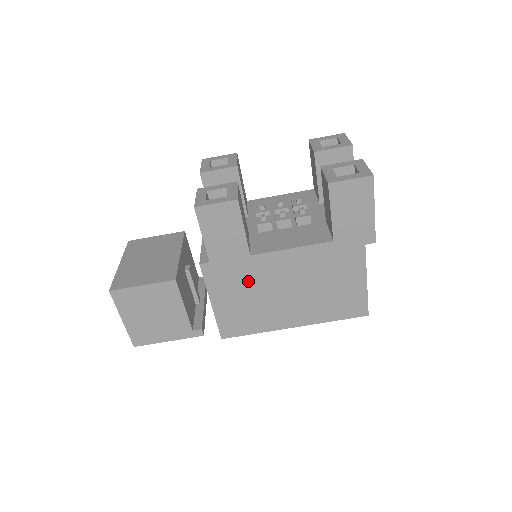
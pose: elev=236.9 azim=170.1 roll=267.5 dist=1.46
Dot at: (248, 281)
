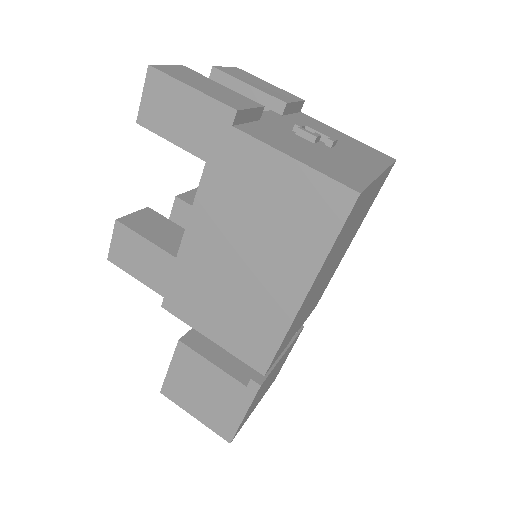
Dot at: (205, 286)
